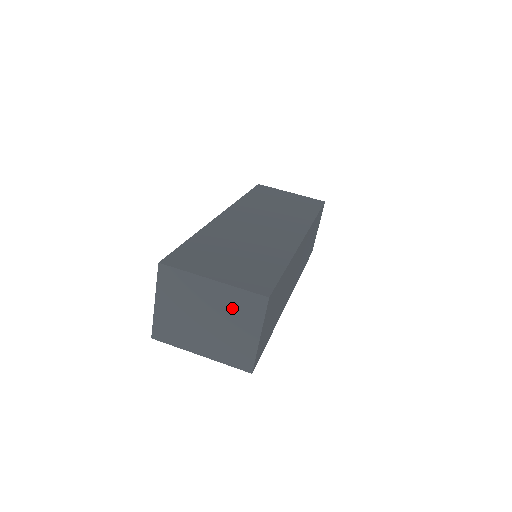
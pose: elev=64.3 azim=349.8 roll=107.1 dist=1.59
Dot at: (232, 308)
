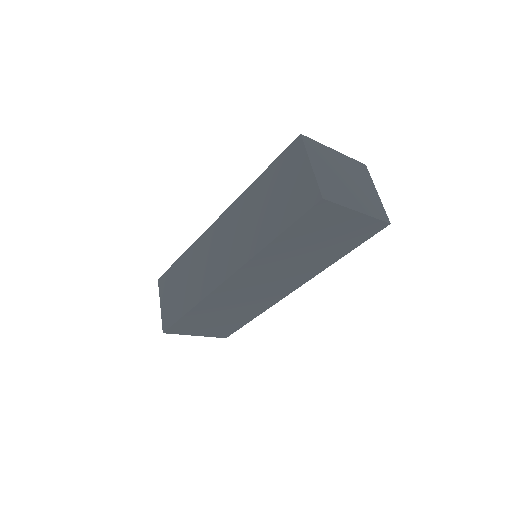
Dot at: (355, 171)
